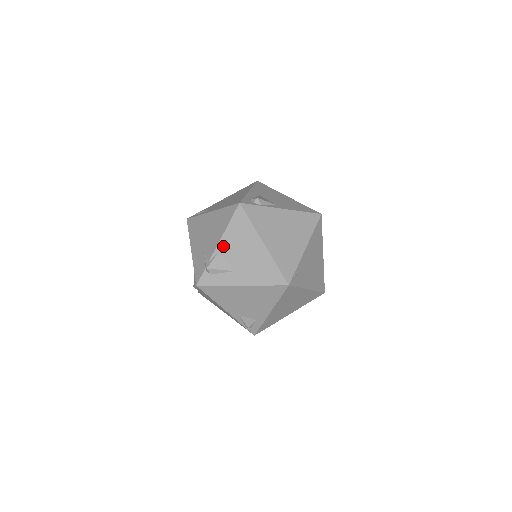
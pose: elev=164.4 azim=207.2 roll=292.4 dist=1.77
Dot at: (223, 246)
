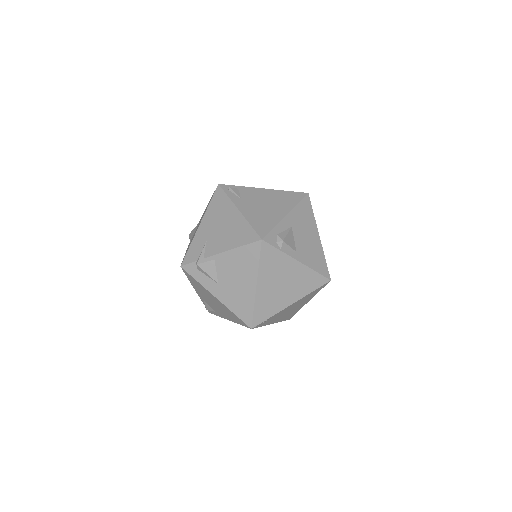
Dot at: (223, 258)
